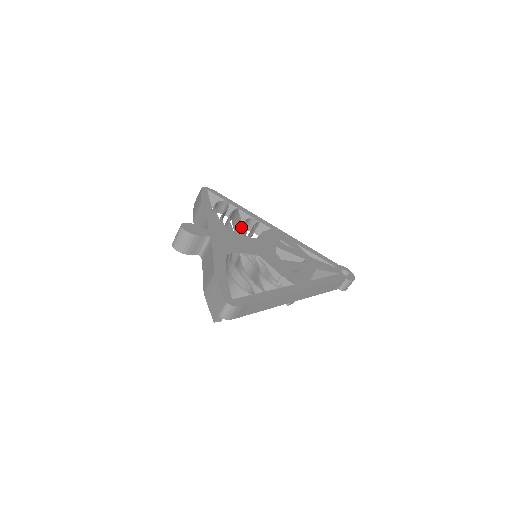
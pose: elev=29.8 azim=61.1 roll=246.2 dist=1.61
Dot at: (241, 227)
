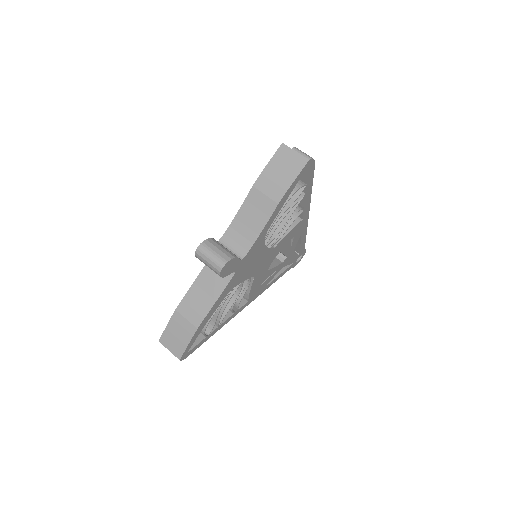
Dot at: occluded
